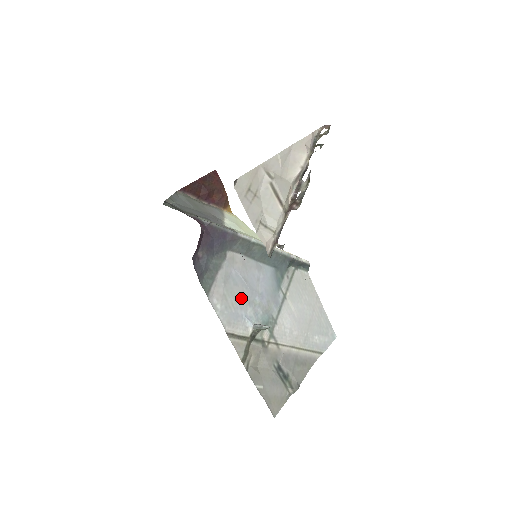
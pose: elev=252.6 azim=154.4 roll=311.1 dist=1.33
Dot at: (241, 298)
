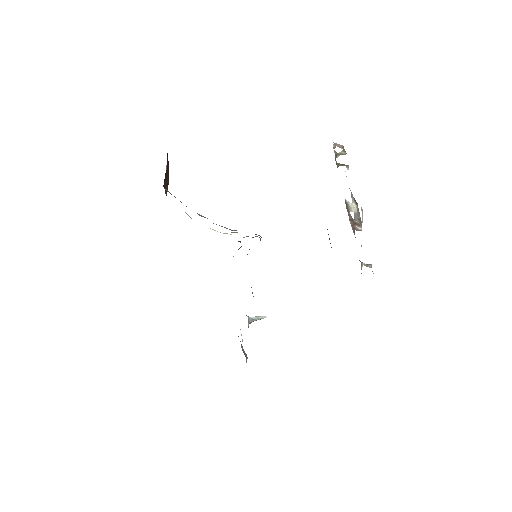
Dot at: occluded
